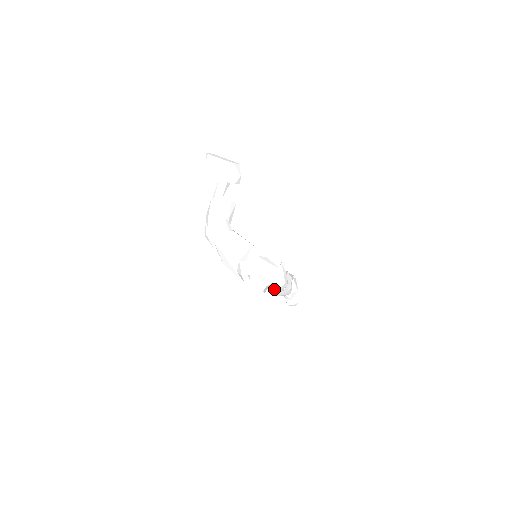
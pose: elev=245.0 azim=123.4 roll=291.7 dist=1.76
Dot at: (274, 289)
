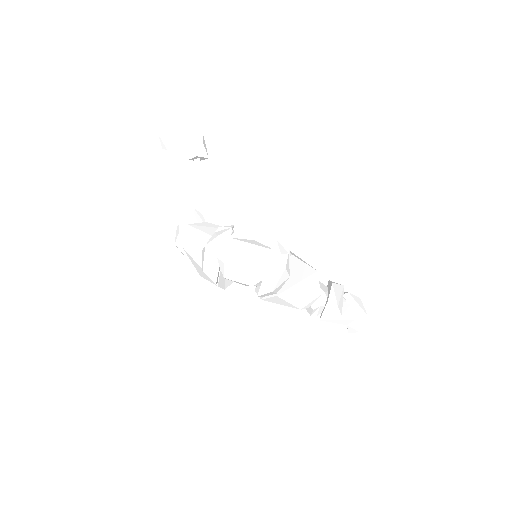
Dot at: (269, 284)
